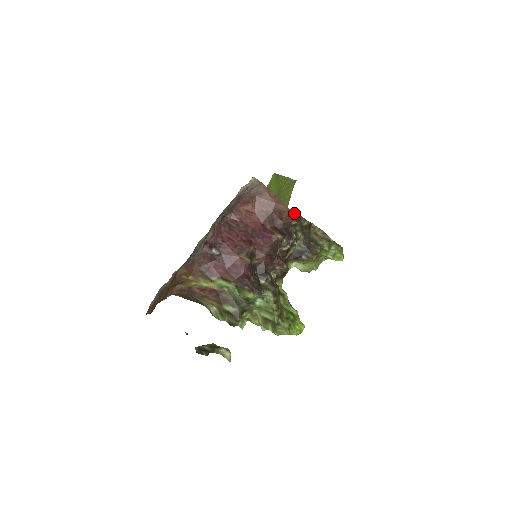
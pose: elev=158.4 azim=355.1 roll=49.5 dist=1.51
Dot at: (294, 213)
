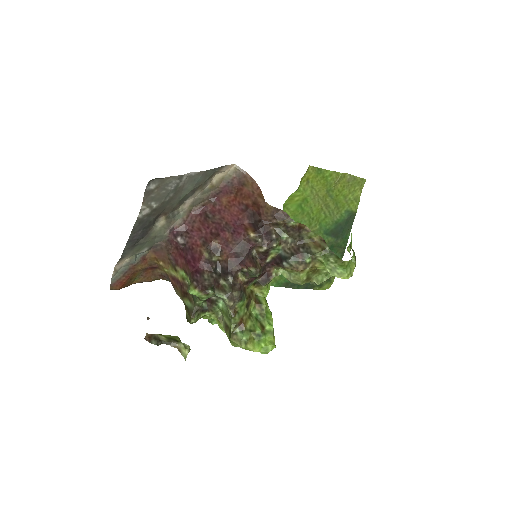
Dot at: (276, 210)
